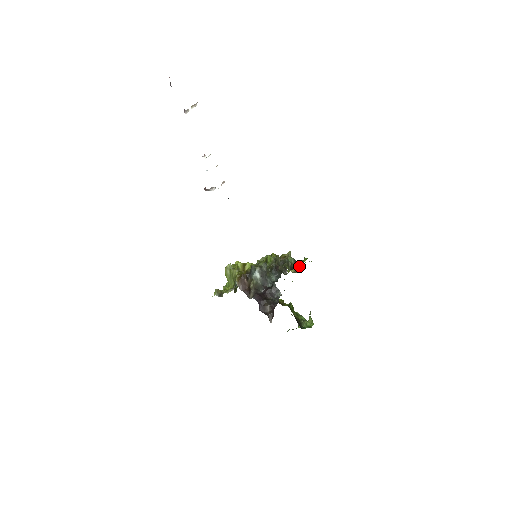
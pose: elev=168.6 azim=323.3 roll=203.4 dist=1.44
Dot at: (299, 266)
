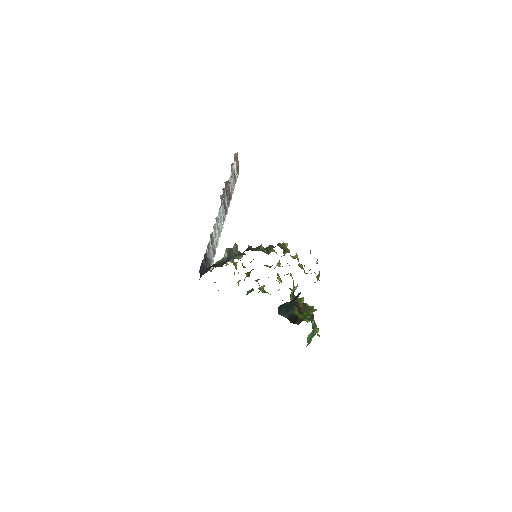
Dot at: occluded
